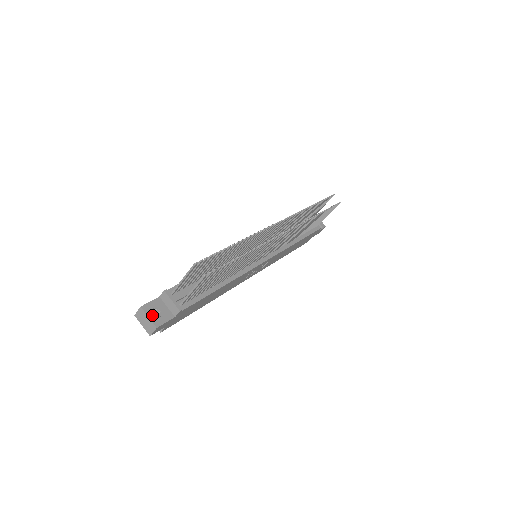
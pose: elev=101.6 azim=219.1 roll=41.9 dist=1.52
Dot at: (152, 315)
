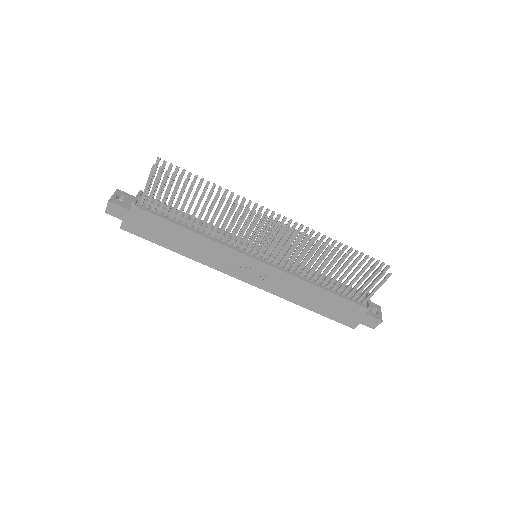
Dot at: occluded
